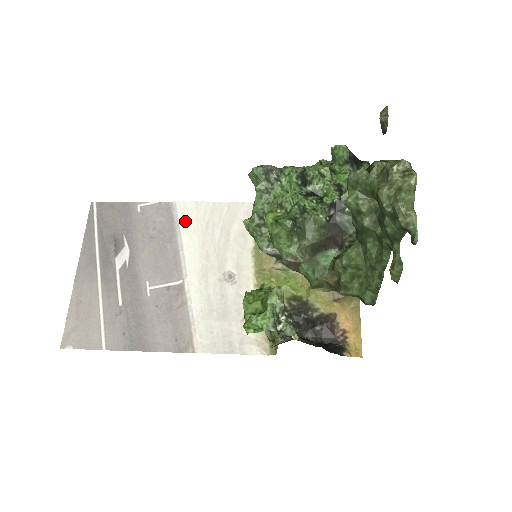
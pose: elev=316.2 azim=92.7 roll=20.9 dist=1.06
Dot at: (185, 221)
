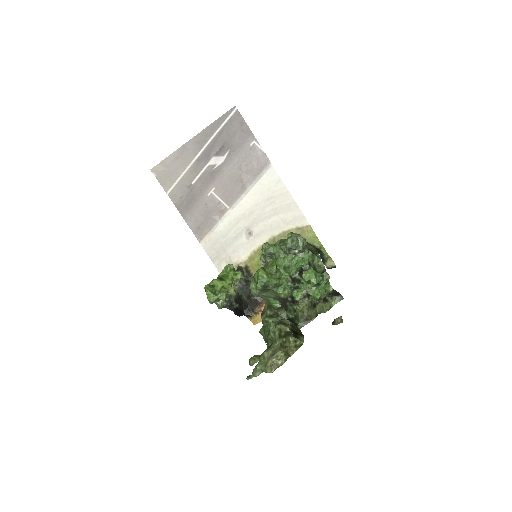
Dot at: (263, 182)
